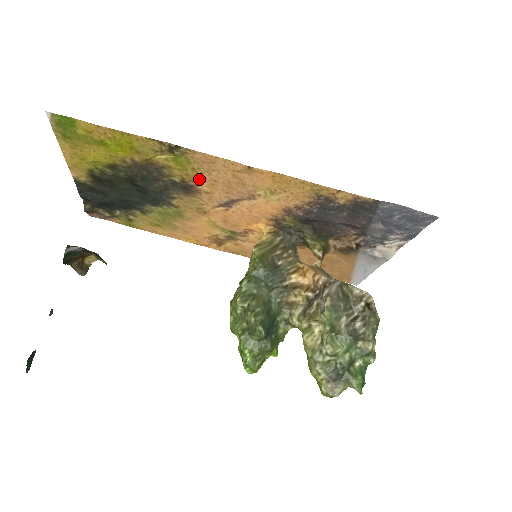
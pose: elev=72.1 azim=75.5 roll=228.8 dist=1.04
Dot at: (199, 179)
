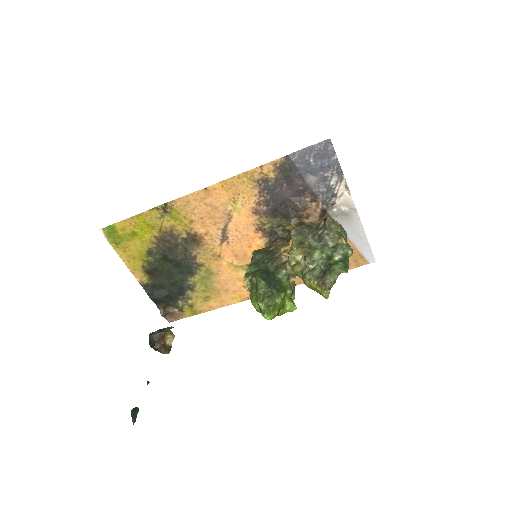
Dot at: (194, 224)
